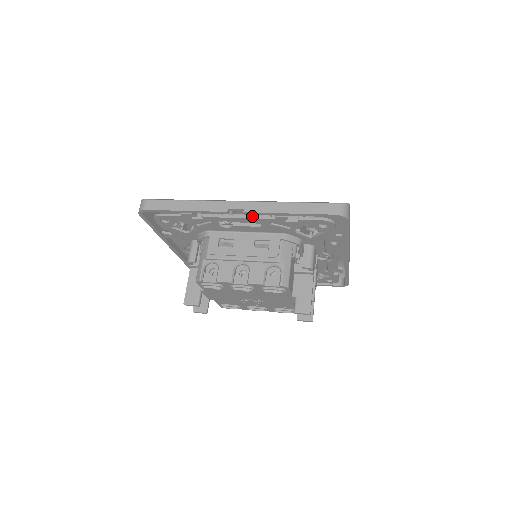
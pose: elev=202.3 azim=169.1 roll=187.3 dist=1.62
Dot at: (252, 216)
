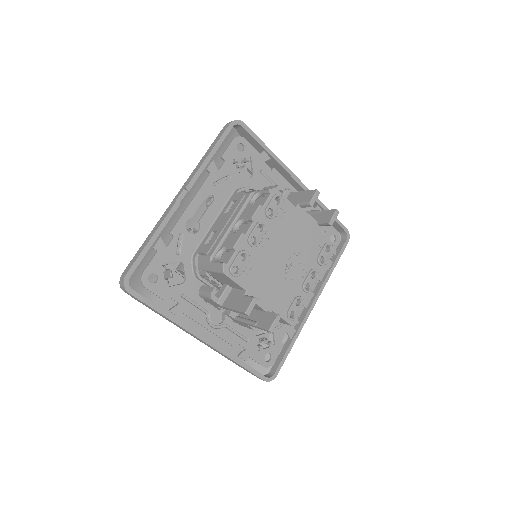
Dot at: (197, 192)
